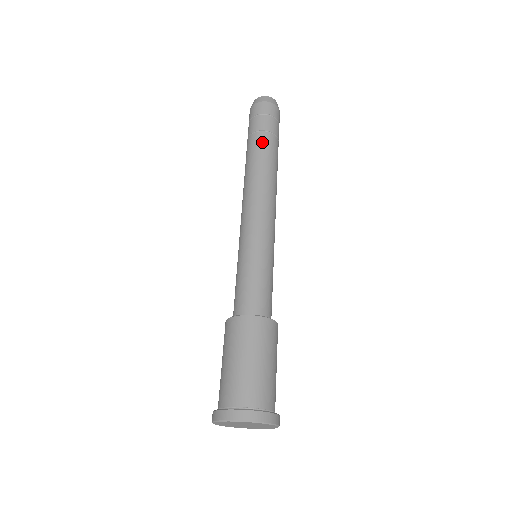
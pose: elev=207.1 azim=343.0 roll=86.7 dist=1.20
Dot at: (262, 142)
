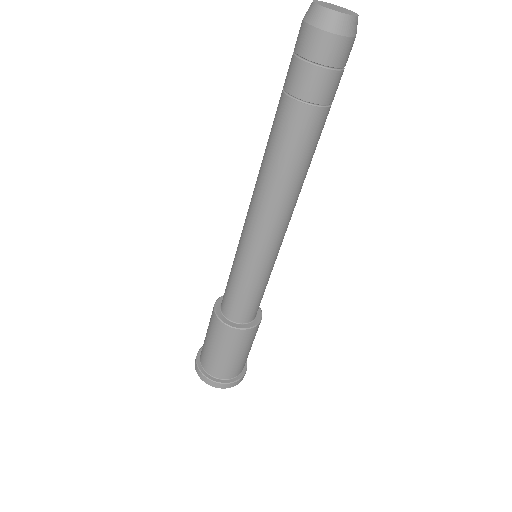
Dot at: (295, 124)
